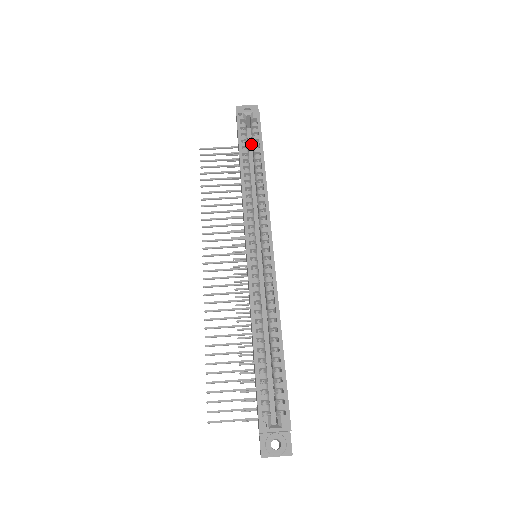
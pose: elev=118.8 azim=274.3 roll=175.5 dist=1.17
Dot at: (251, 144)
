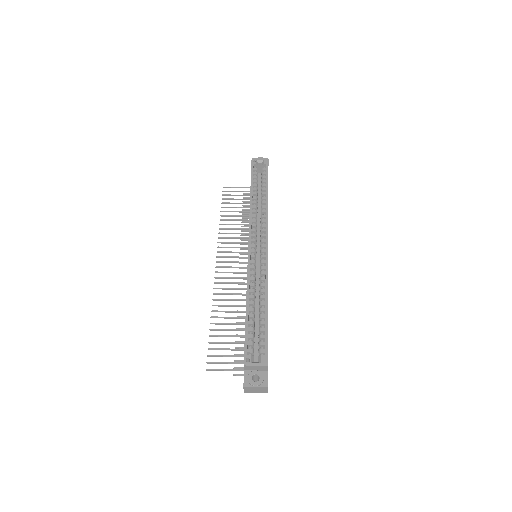
Dot at: occluded
